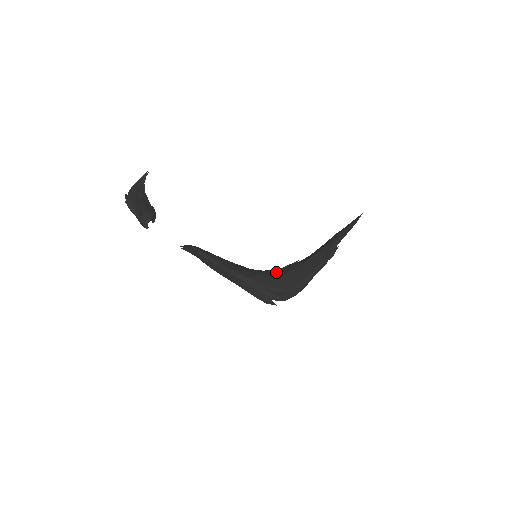
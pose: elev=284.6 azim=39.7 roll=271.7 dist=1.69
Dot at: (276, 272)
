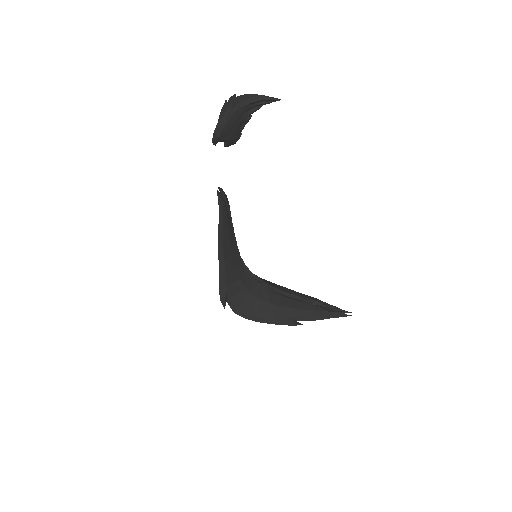
Dot at: (249, 285)
